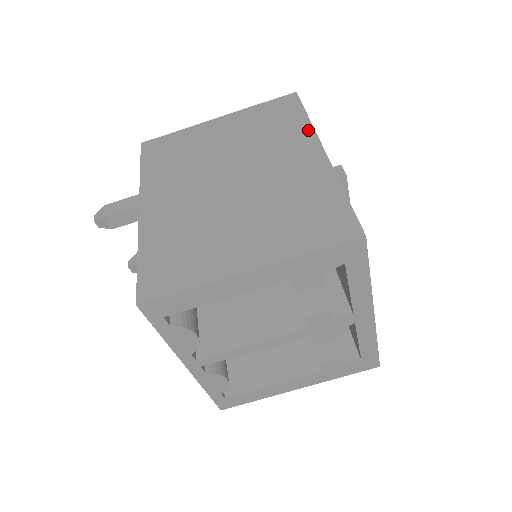
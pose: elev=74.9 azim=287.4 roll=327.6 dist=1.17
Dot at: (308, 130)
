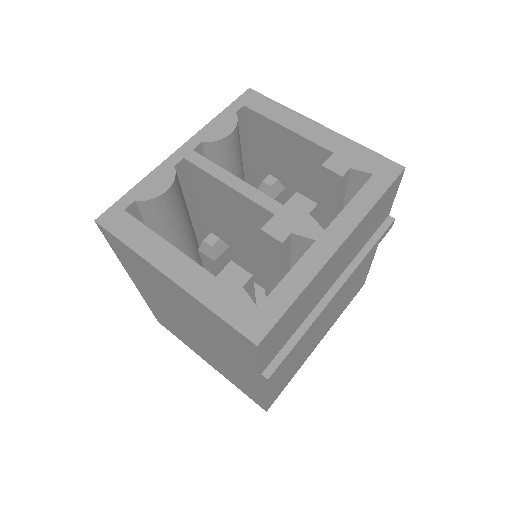
Dot at: occluded
